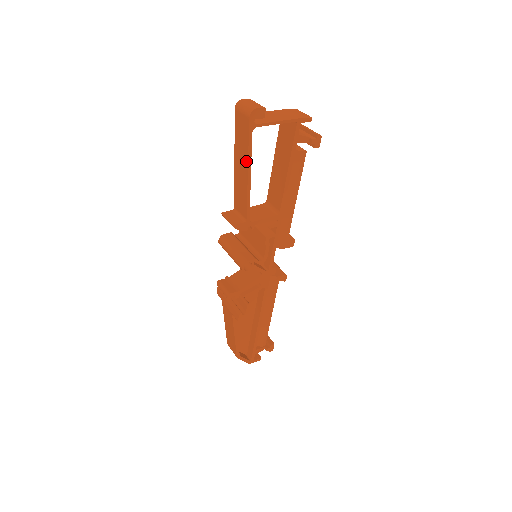
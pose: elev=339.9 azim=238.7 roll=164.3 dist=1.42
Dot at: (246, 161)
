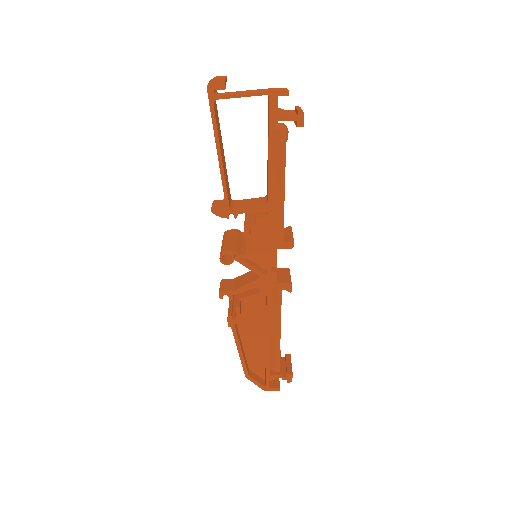
Dot at: (215, 138)
